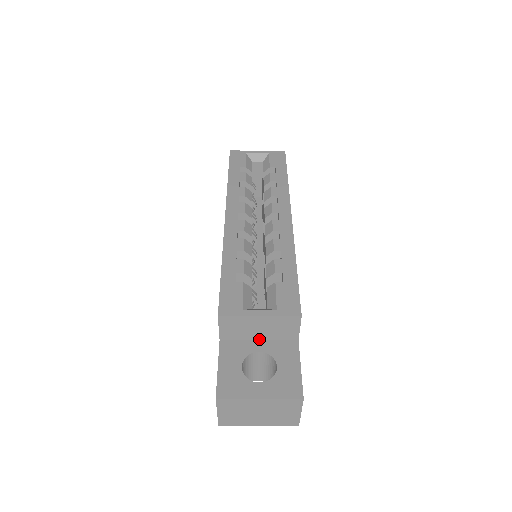
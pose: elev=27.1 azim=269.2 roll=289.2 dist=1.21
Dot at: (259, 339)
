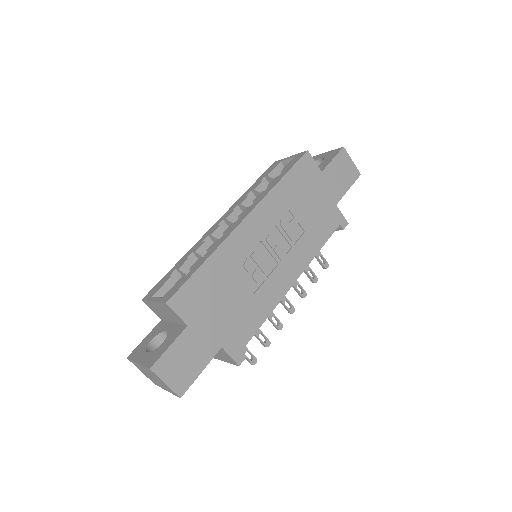
Dot at: (173, 322)
